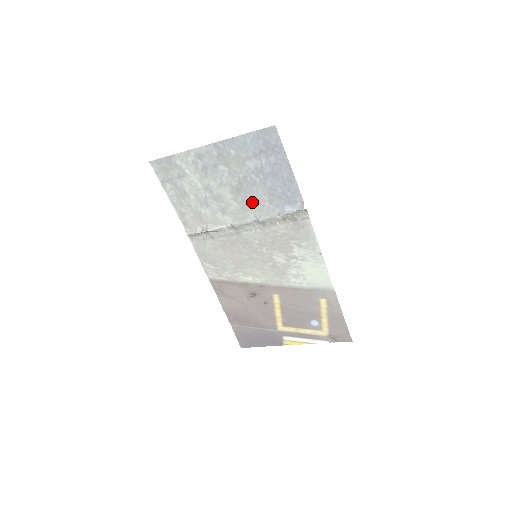
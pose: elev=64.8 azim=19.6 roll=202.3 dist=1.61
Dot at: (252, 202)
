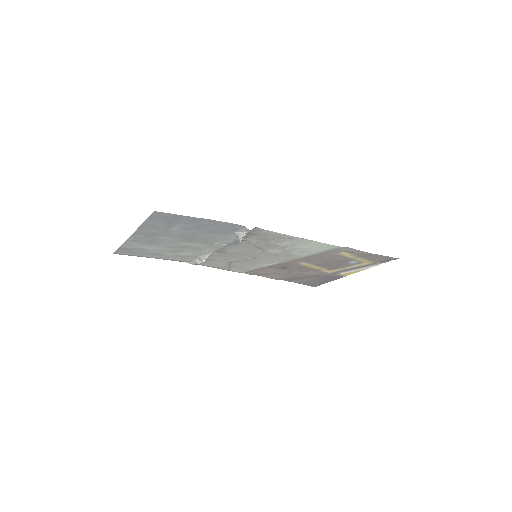
Dot at: (209, 239)
